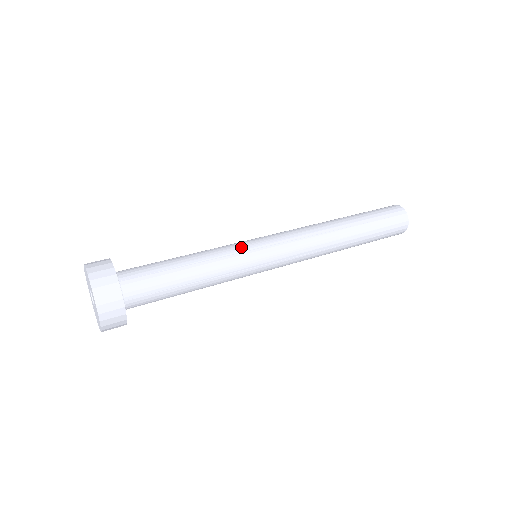
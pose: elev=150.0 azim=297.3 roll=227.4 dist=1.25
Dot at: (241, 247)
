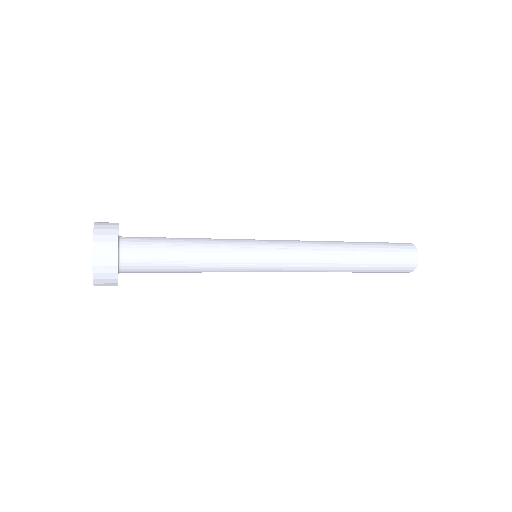
Dot at: (242, 243)
